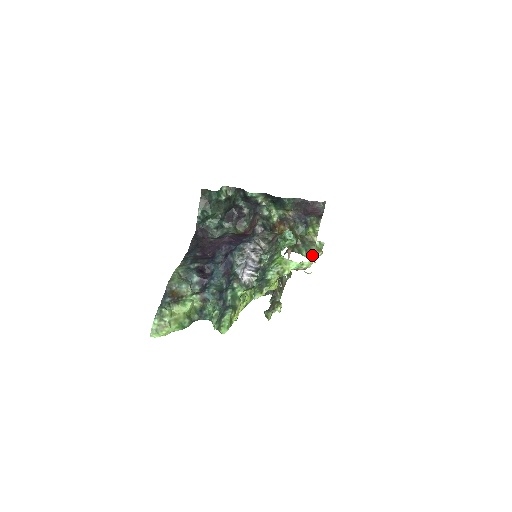
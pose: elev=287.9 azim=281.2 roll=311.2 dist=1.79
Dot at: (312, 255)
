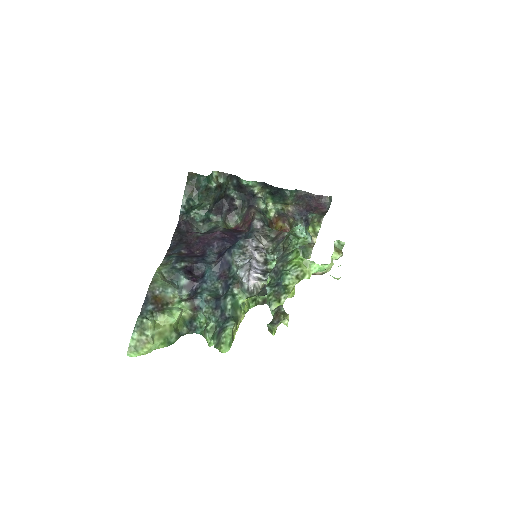
Dot at: (331, 257)
